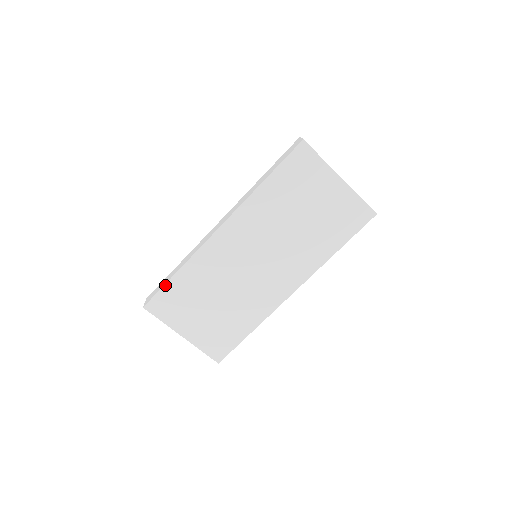
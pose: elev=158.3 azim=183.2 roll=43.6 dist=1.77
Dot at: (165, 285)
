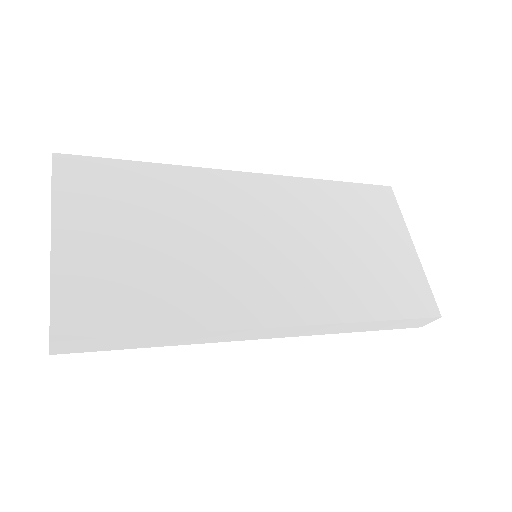
Dot at: (120, 160)
